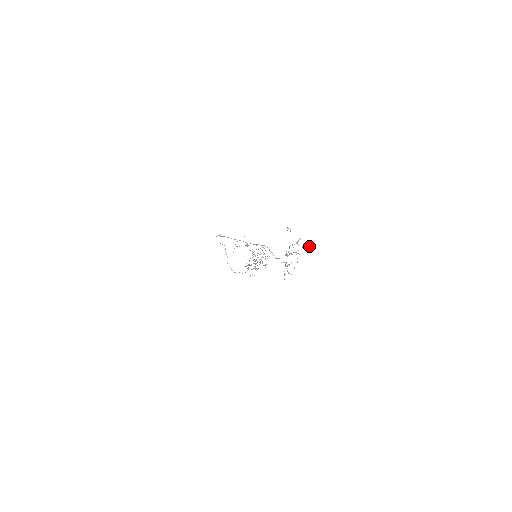
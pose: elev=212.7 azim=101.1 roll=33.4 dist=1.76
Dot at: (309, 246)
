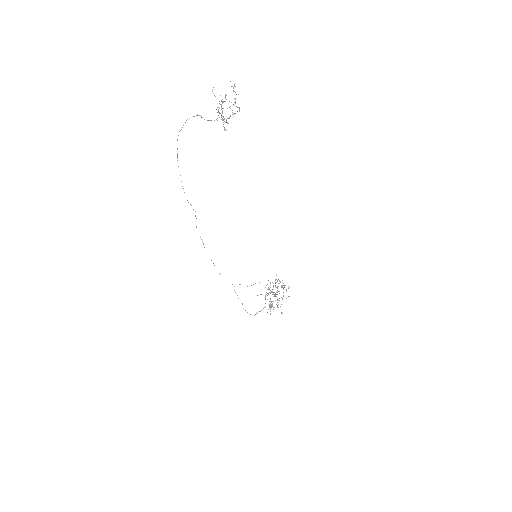
Dot at: occluded
